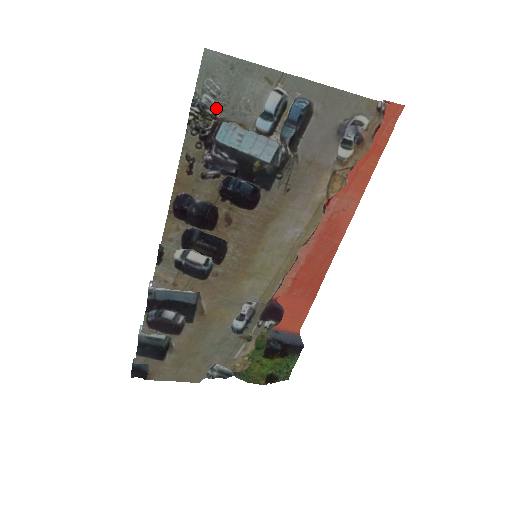
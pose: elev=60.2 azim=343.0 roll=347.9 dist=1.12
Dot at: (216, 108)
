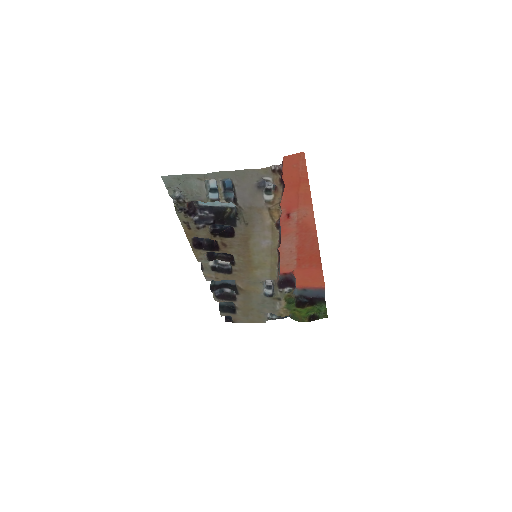
Dot at: (184, 197)
